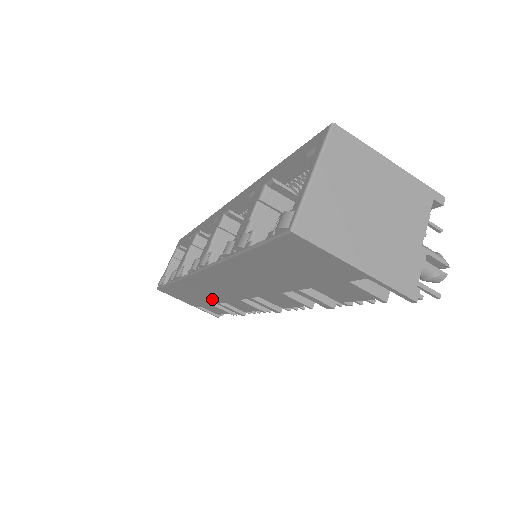
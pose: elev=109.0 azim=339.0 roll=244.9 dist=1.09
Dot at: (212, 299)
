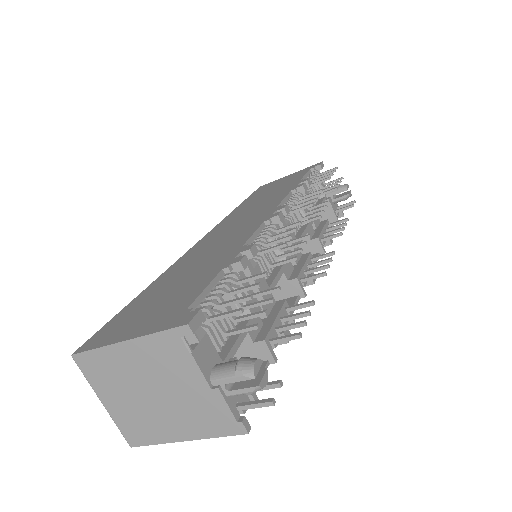
Dot at: occluded
